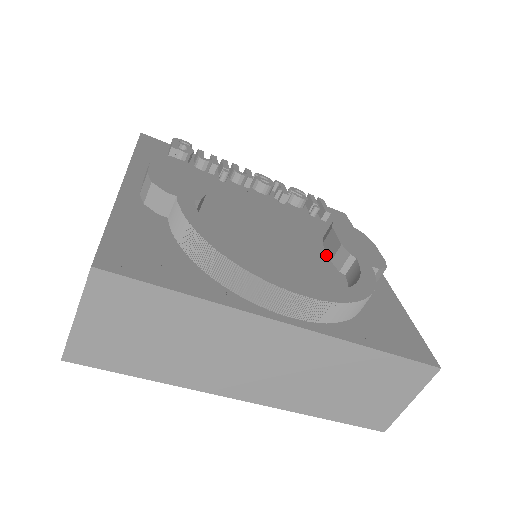
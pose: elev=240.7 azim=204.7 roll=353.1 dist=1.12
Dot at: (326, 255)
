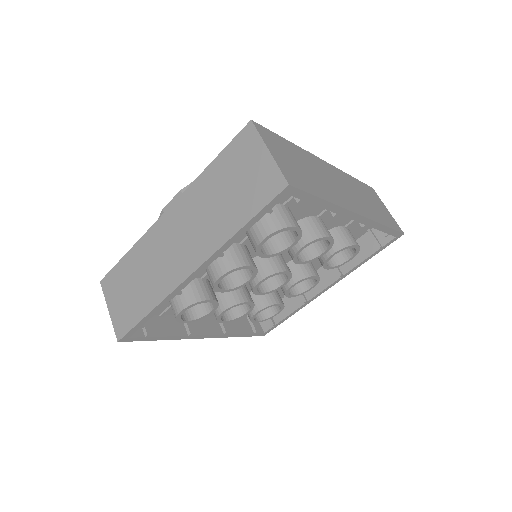
Dot at: occluded
